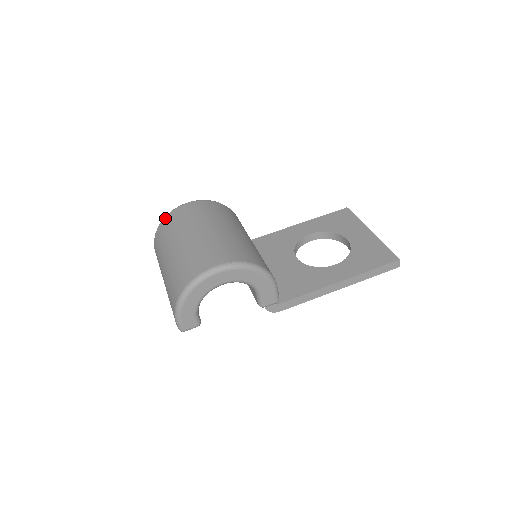
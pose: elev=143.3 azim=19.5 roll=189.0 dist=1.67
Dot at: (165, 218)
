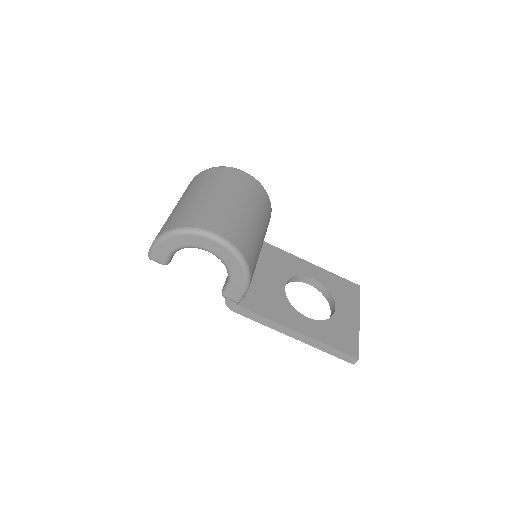
Dot at: (217, 167)
